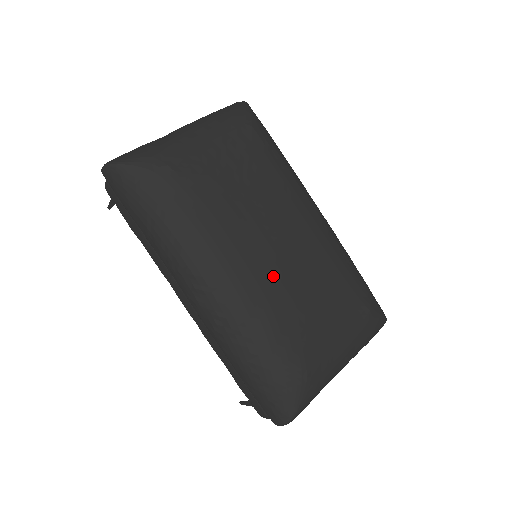
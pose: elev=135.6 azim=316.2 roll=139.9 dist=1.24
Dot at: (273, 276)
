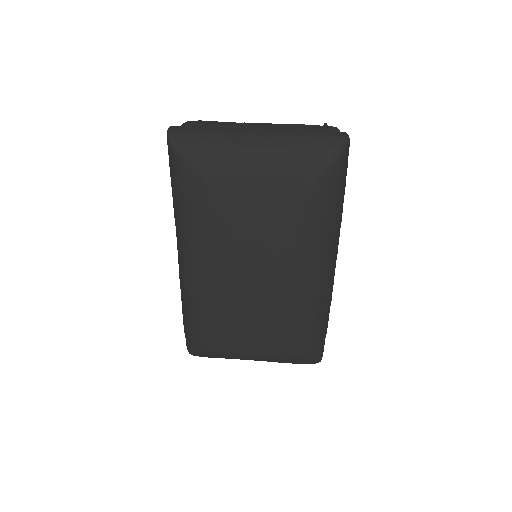
Dot at: (230, 293)
